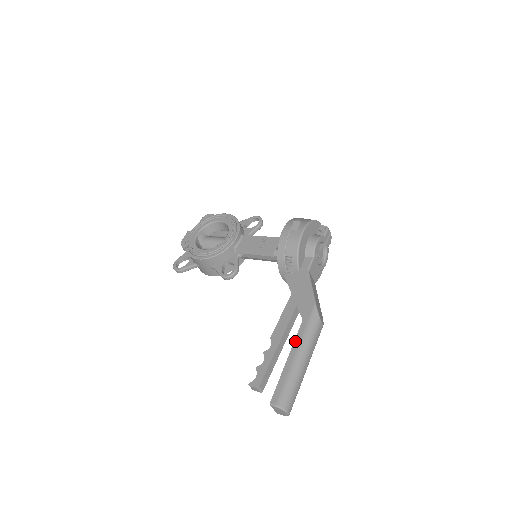
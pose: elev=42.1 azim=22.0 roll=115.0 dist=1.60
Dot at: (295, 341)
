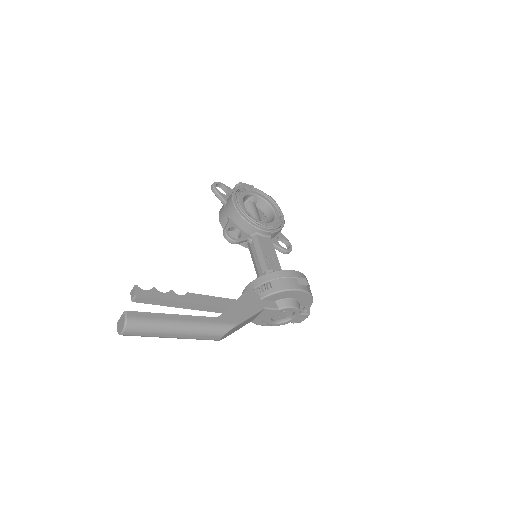
Dot at: (195, 316)
